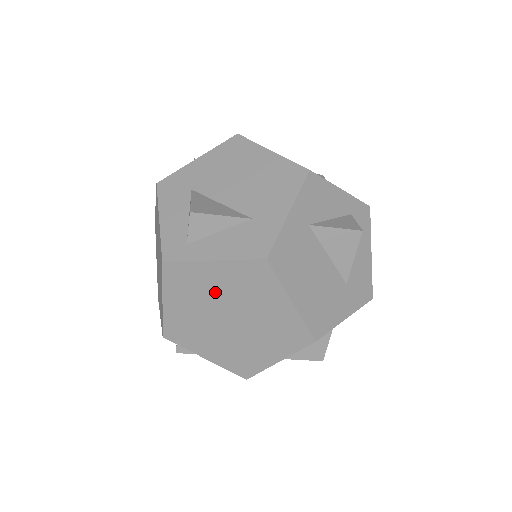
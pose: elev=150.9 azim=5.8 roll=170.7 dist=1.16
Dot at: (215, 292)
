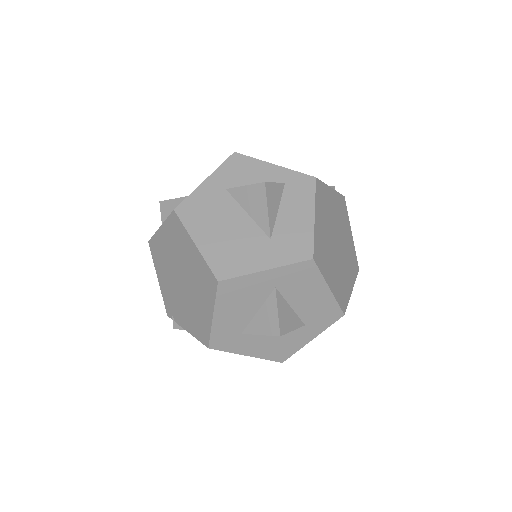
Dot at: (169, 256)
